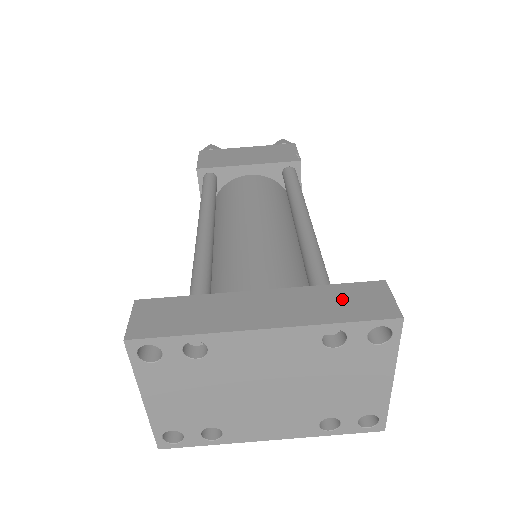
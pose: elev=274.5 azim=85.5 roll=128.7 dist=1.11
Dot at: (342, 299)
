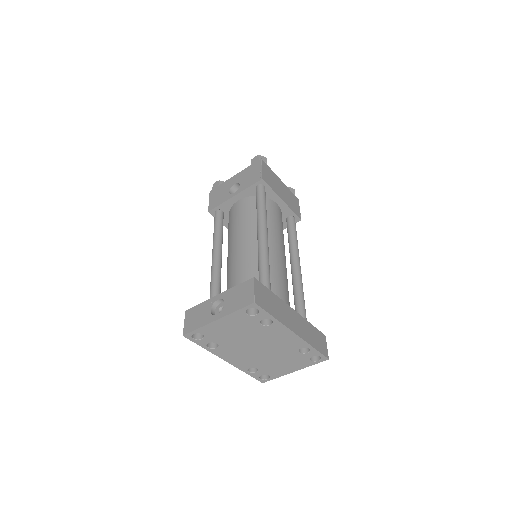
Dot at: (315, 336)
